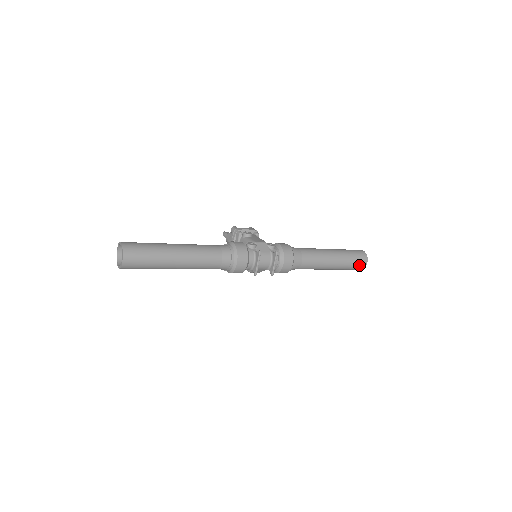
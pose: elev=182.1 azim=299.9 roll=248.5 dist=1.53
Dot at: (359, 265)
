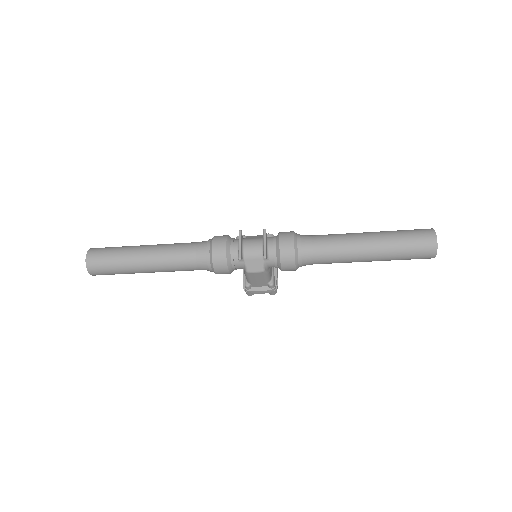
Dot at: (422, 241)
